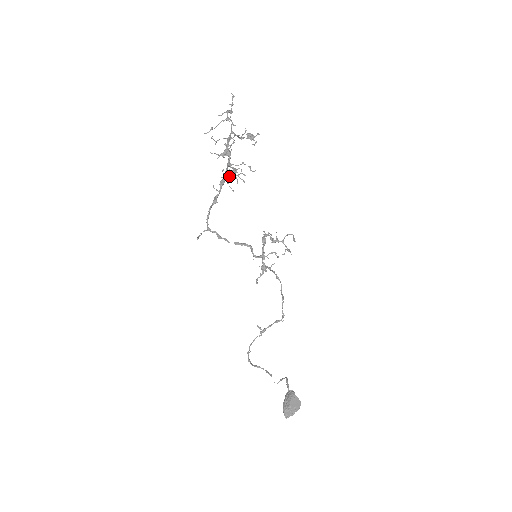
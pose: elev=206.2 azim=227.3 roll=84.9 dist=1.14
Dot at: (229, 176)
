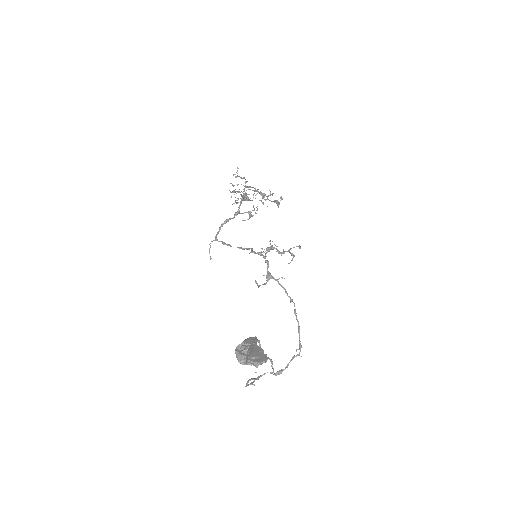
Dot at: (245, 212)
